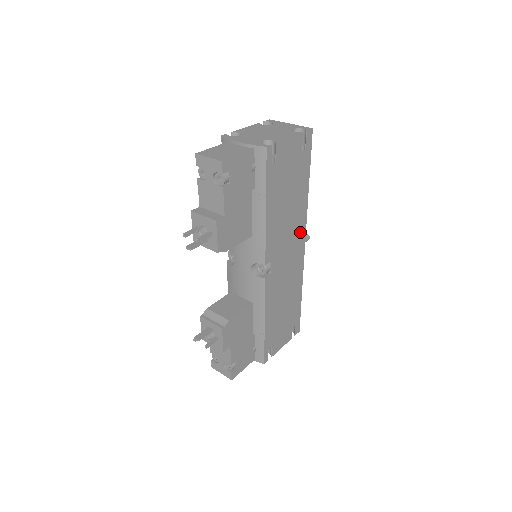
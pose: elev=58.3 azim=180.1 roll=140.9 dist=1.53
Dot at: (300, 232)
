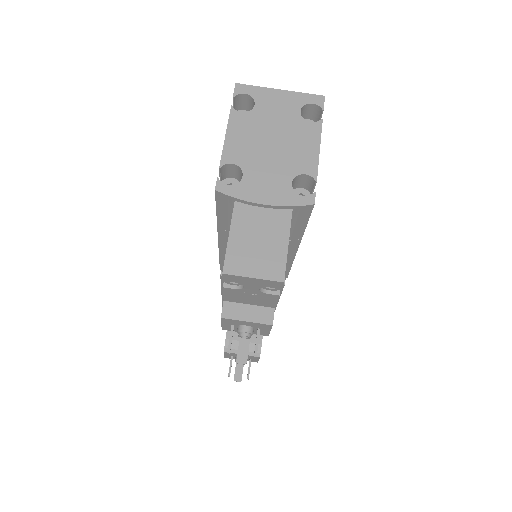
Dot at: occluded
